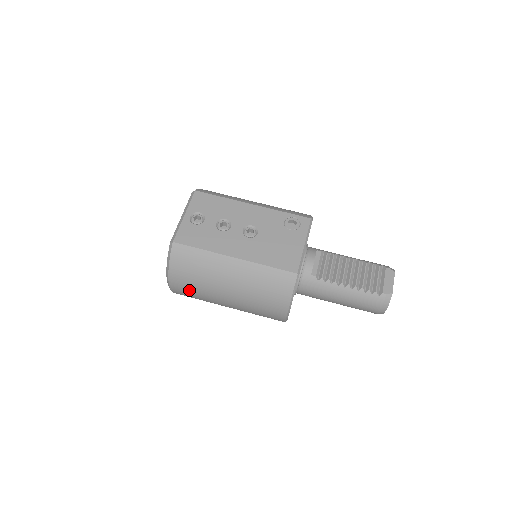
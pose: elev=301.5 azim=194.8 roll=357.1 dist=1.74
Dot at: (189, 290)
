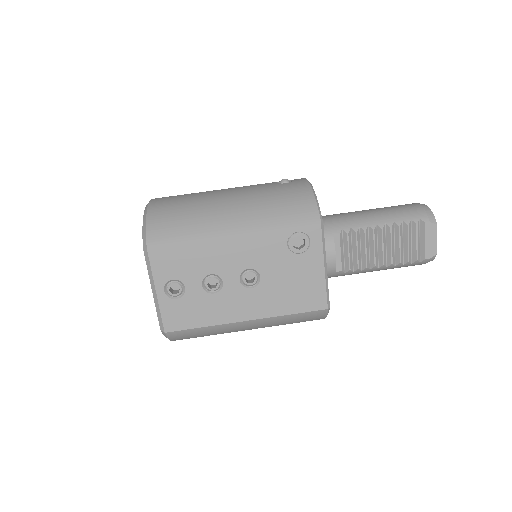
Dot at: occluded
